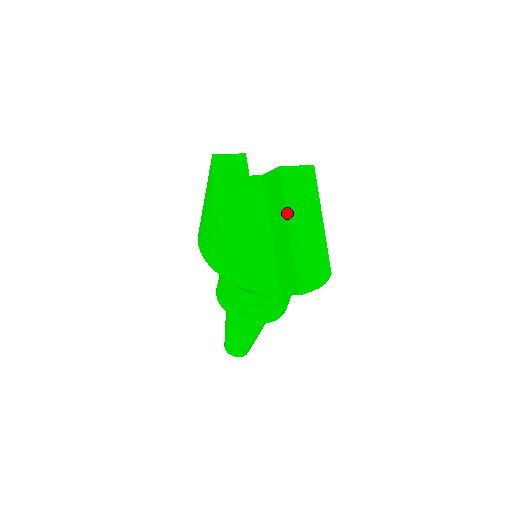
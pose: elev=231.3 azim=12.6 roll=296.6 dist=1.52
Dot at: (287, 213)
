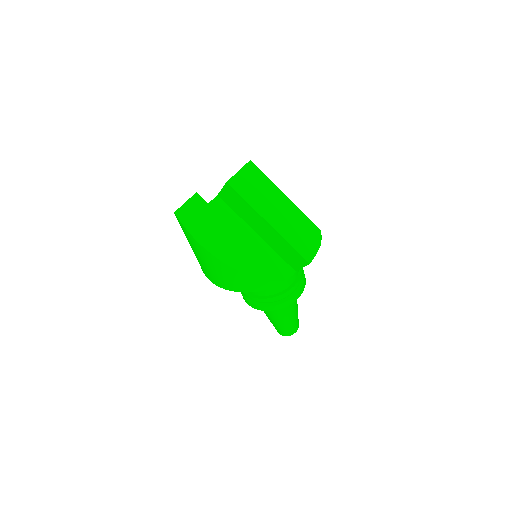
Dot at: (257, 212)
